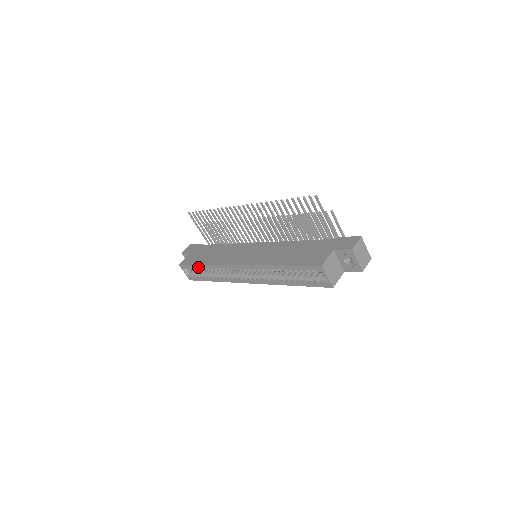
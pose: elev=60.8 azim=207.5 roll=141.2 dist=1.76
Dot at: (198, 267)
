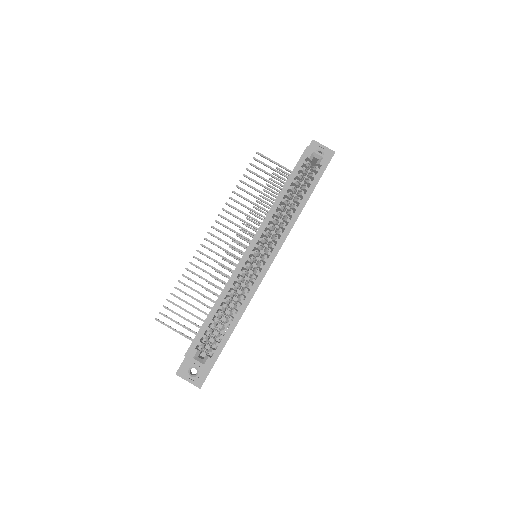
Dot at: (210, 320)
